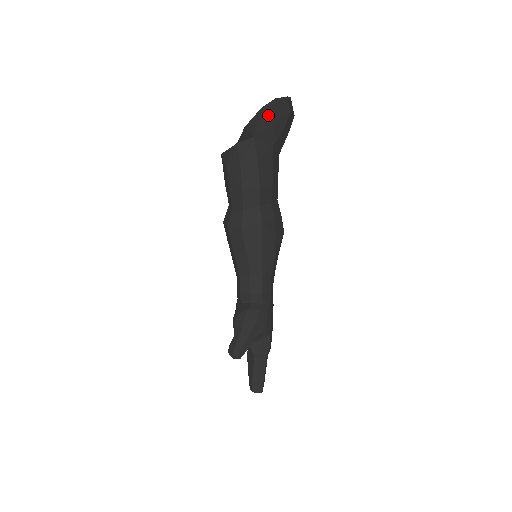
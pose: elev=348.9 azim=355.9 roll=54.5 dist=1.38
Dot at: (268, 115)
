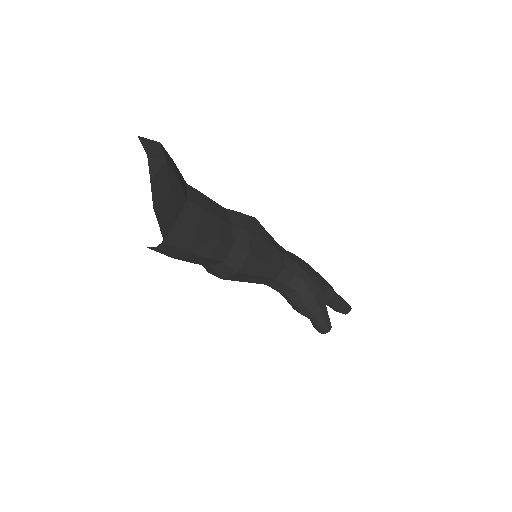
Dot at: (162, 199)
